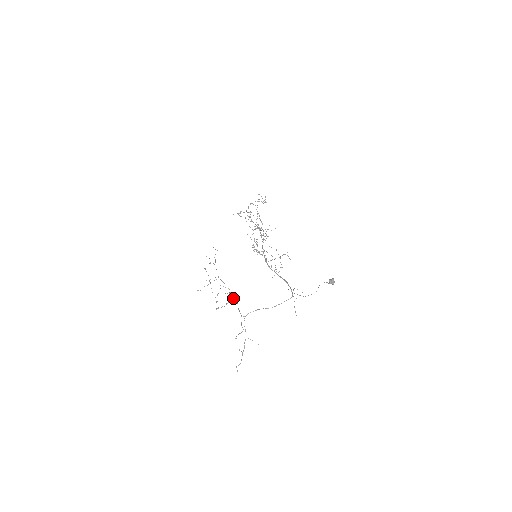
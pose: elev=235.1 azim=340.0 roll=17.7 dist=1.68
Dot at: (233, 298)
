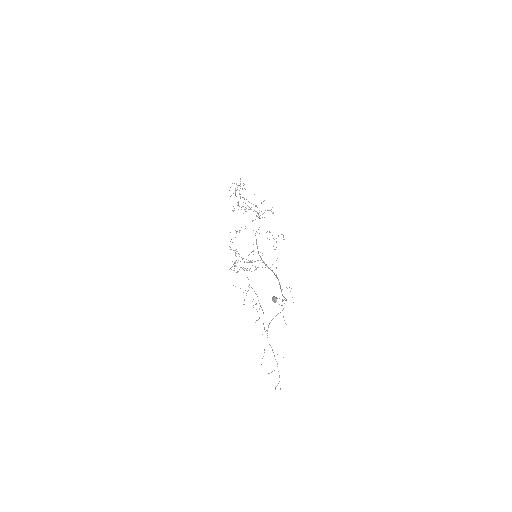
Dot at: occluded
